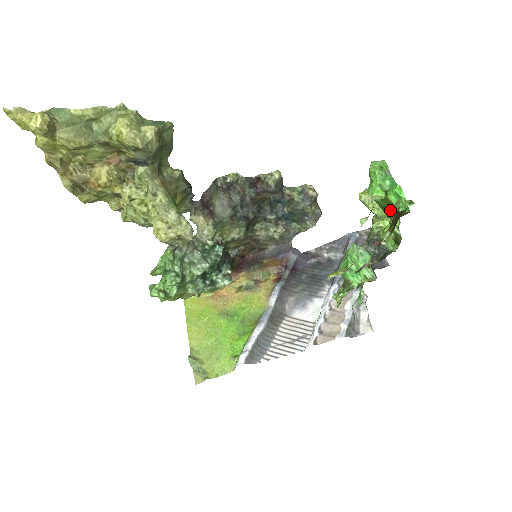
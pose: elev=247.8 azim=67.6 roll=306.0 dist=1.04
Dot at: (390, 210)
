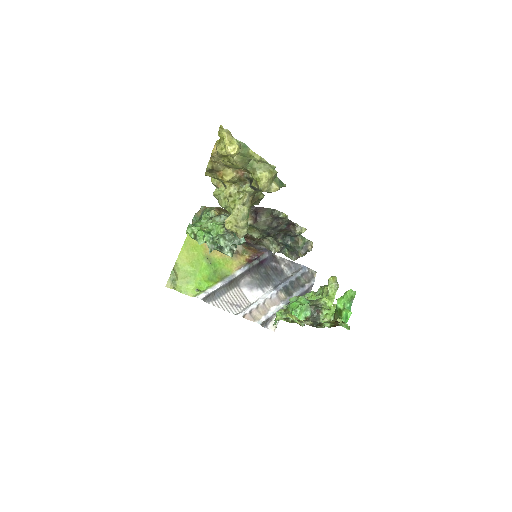
Dot at: (338, 315)
